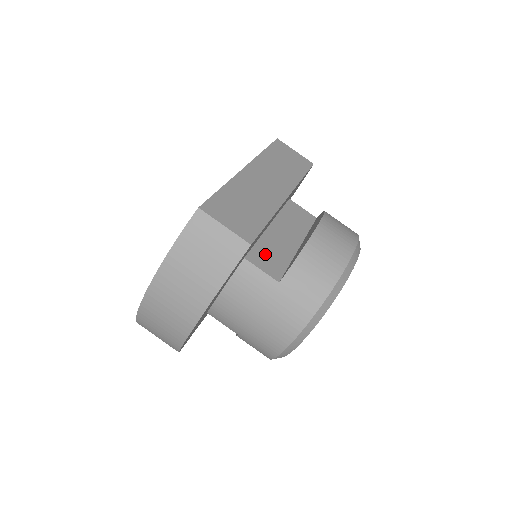
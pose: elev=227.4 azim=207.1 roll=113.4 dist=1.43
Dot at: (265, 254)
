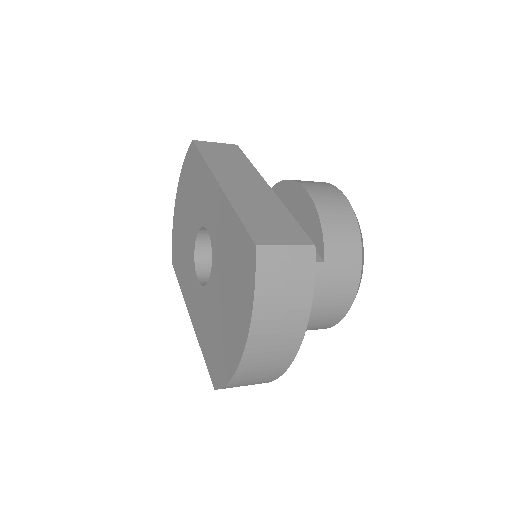
Dot at: occluded
